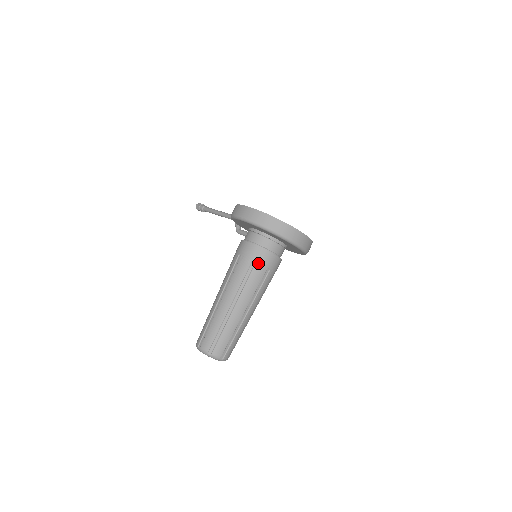
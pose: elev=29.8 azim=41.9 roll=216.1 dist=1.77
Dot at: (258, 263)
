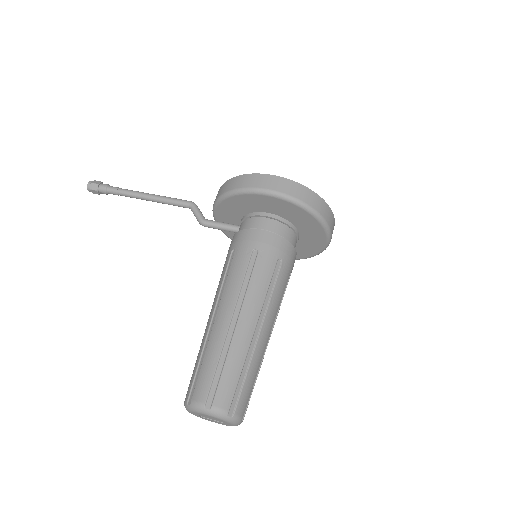
Dot at: (285, 262)
